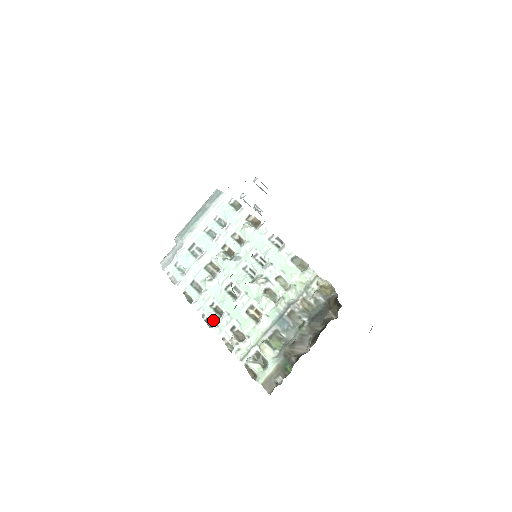
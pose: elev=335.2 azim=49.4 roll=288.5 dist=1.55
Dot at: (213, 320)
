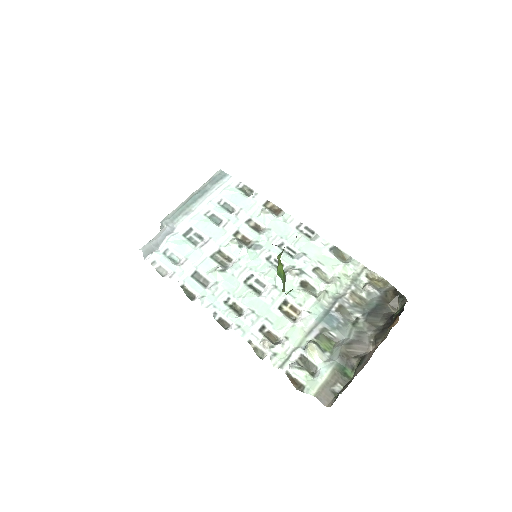
Dot at: (231, 319)
